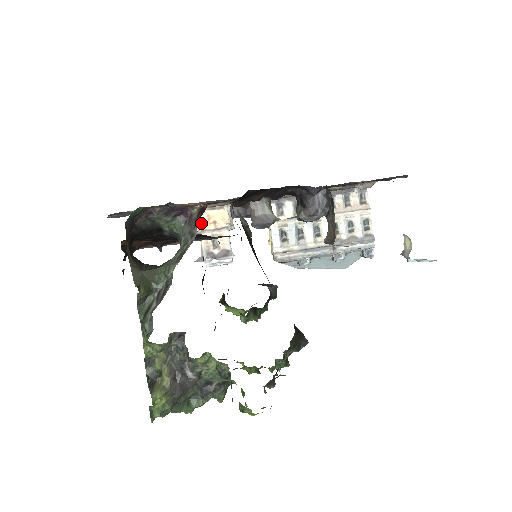
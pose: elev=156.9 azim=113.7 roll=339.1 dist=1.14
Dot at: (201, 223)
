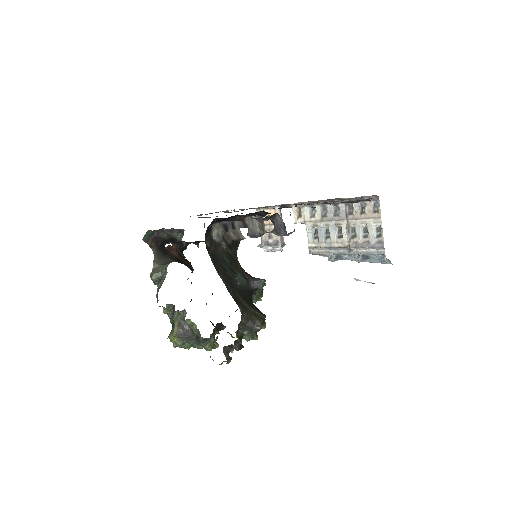
Dot at: occluded
